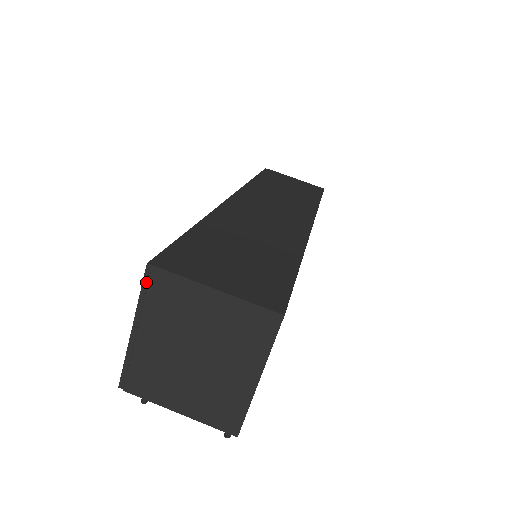
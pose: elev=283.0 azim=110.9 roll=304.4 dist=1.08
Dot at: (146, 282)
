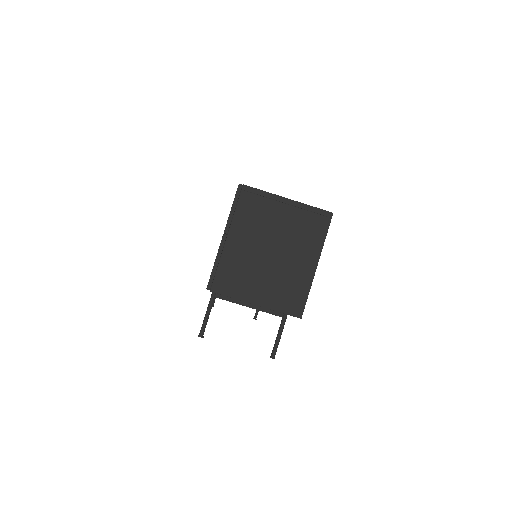
Dot at: (237, 197)
